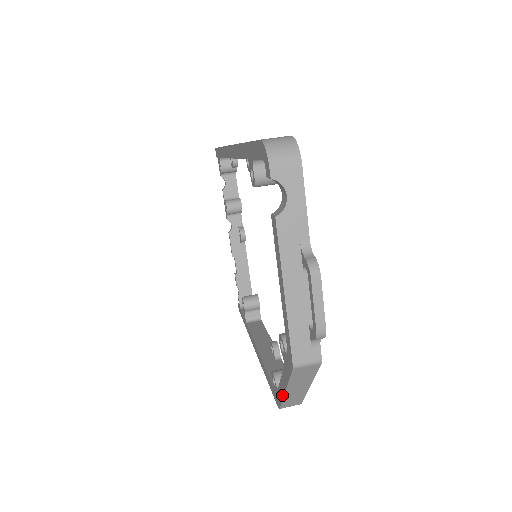
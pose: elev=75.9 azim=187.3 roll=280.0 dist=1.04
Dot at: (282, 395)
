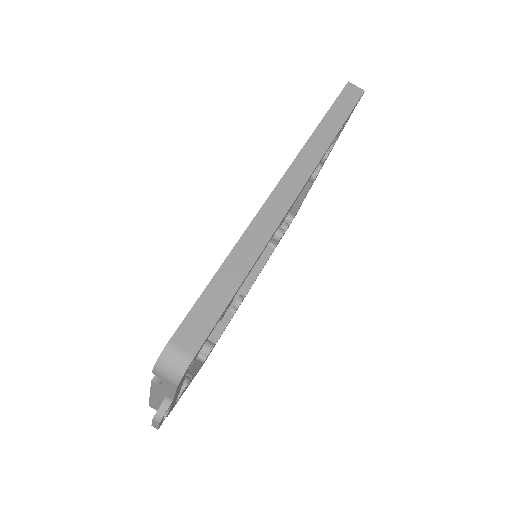
Dot at: occluded
